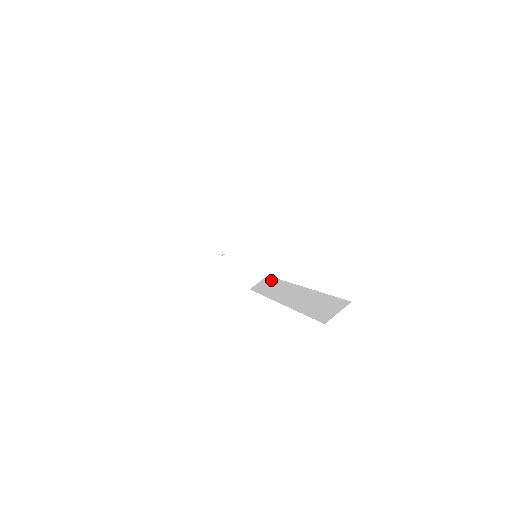
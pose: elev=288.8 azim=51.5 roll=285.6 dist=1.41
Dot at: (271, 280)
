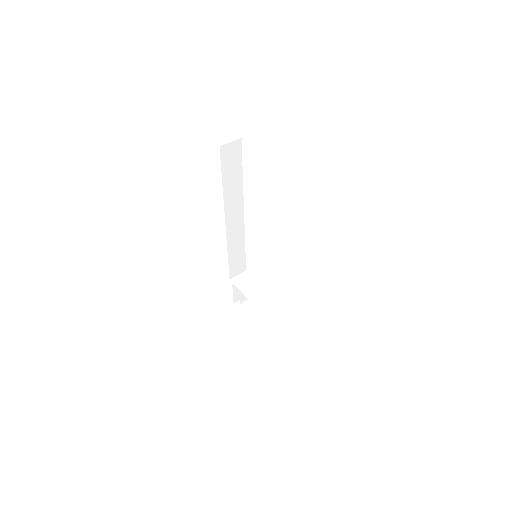
Dot at: occluded
